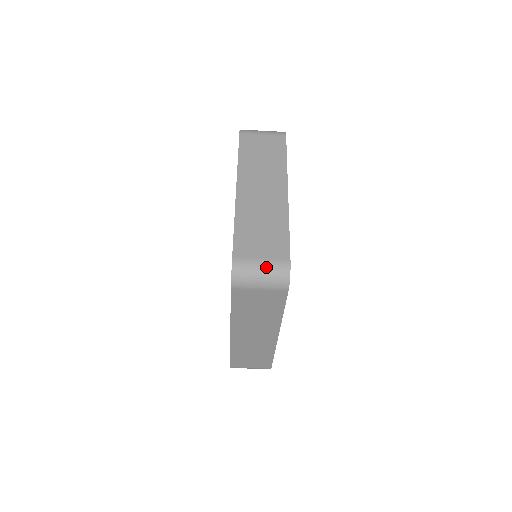
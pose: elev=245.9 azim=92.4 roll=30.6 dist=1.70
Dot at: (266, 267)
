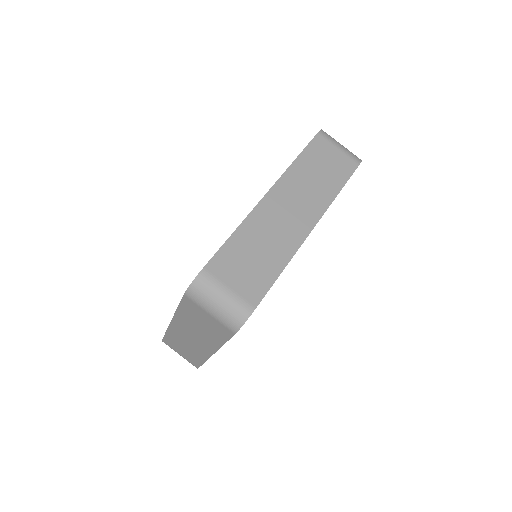
Dot at: occluded
